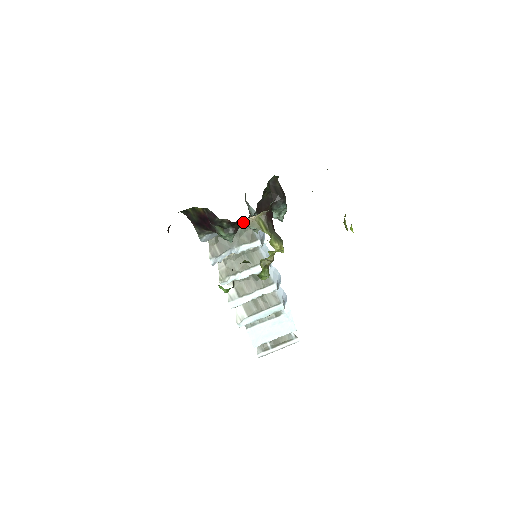
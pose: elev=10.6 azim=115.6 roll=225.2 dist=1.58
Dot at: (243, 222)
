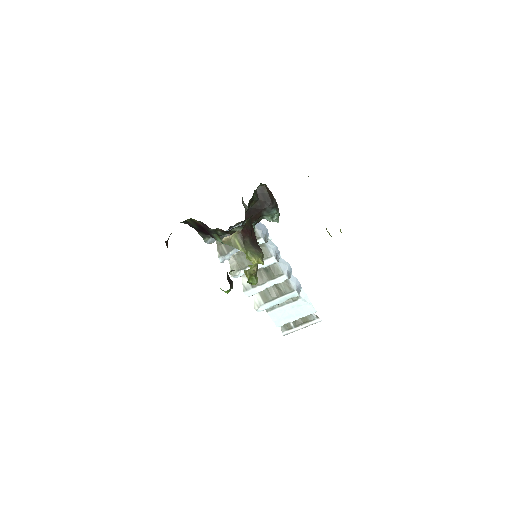
Dot at: (236, 229)
